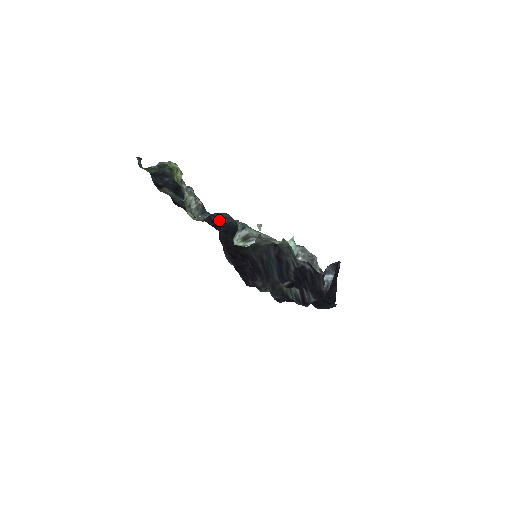
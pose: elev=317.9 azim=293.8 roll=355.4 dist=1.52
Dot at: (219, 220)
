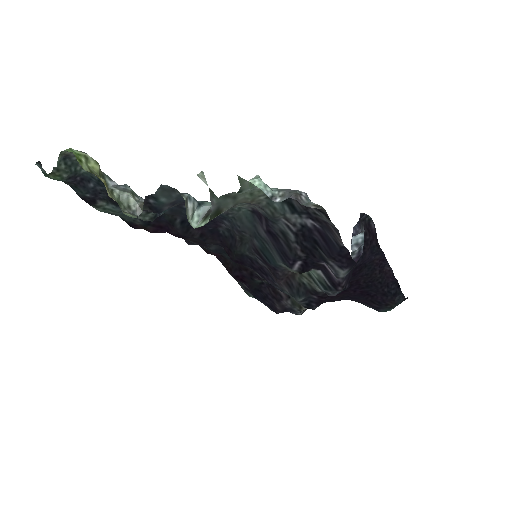
Dot at: (159, 201)
